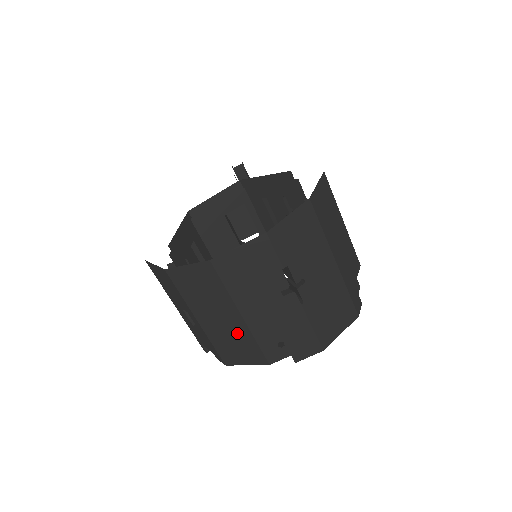
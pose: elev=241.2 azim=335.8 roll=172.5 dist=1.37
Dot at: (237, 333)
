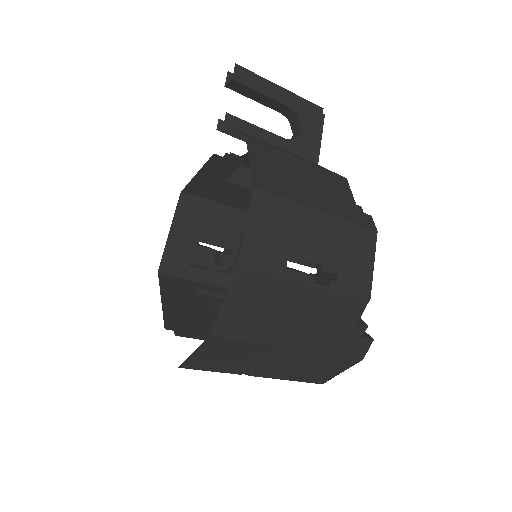
Dot at: occluded
